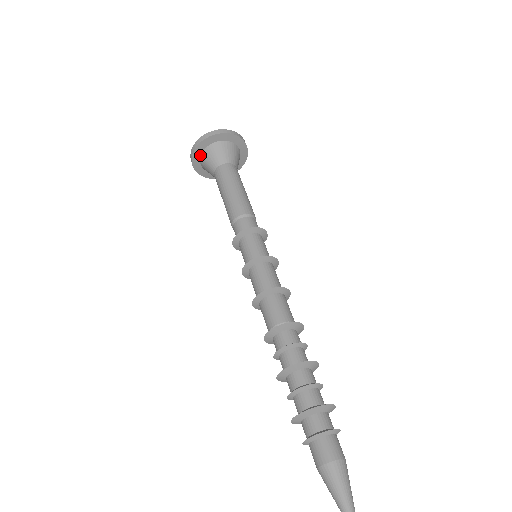
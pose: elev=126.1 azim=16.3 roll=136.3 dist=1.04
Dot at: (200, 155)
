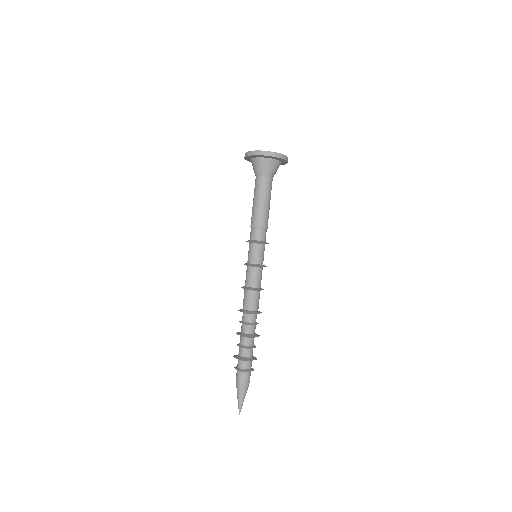
Dot at: (250, 159)
